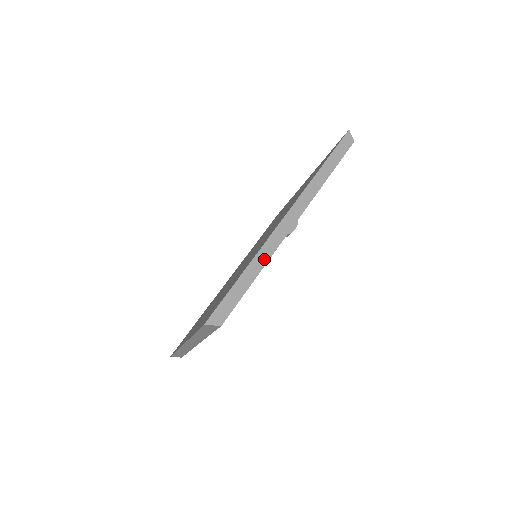
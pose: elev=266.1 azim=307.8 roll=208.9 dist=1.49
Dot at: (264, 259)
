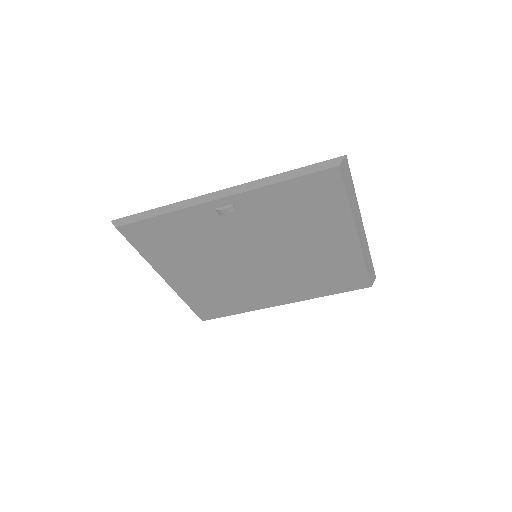
Dot at: (175, 208)
